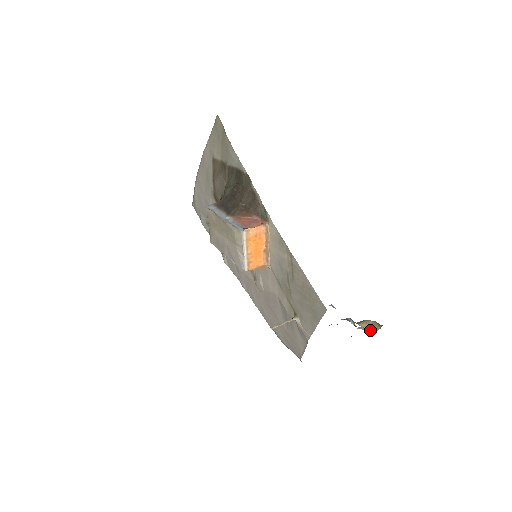
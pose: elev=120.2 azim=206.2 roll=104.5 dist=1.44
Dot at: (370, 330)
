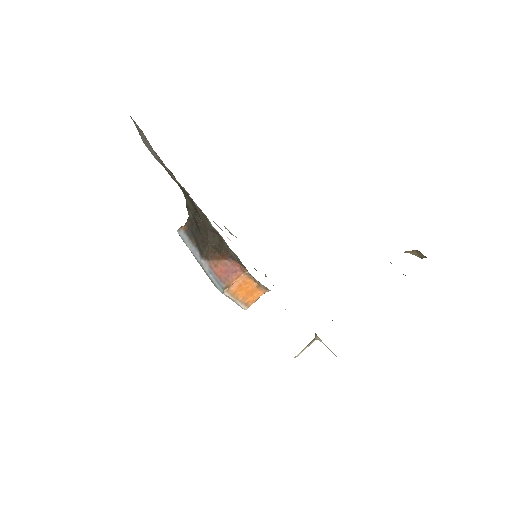
Dot at: (416, 255)
